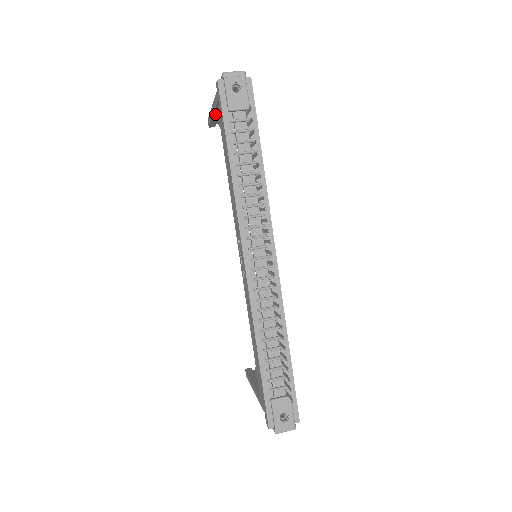
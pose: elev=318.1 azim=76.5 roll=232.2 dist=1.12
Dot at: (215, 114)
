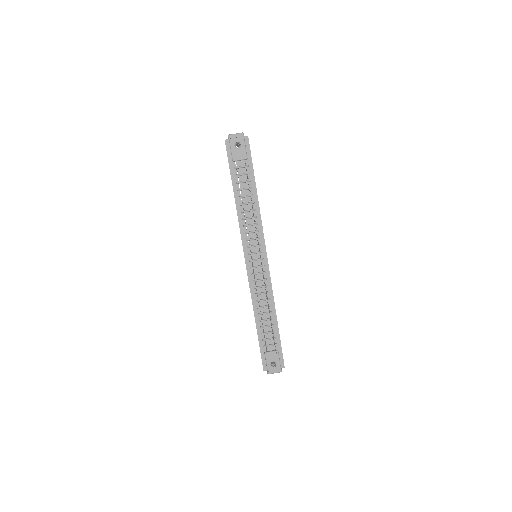
Dot at: occluded
